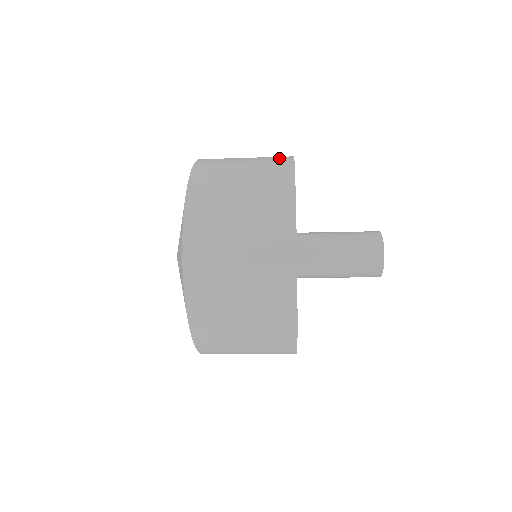
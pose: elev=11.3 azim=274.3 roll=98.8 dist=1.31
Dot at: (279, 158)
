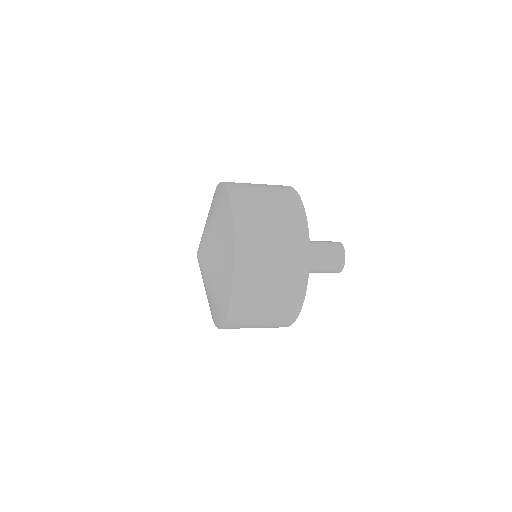
Dot at: occluded
